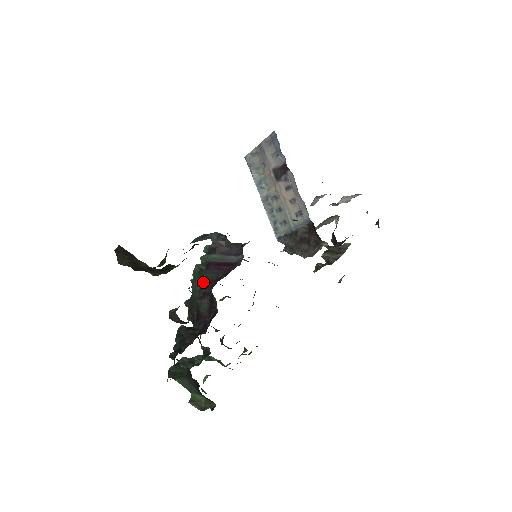
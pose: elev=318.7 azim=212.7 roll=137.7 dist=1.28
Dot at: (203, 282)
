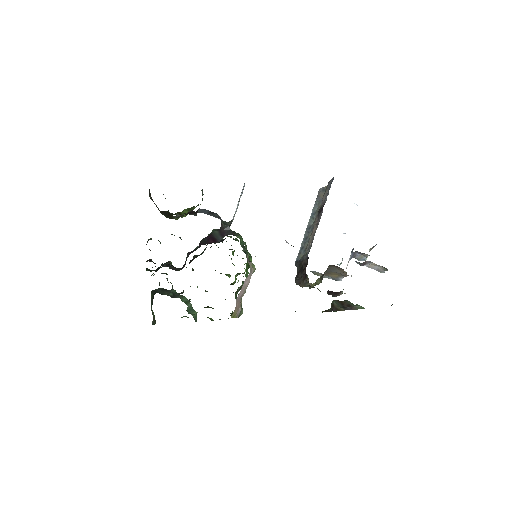
Dot at: occluded
